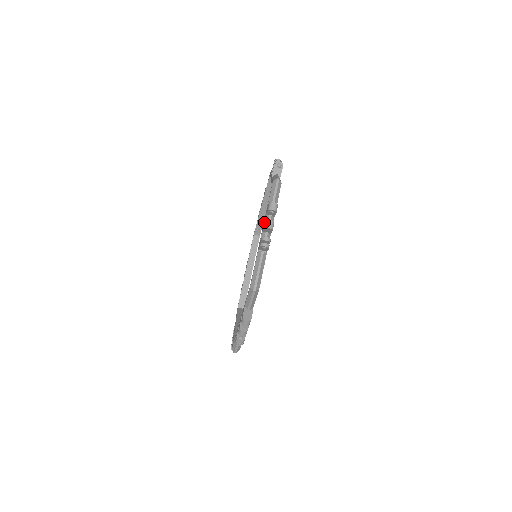
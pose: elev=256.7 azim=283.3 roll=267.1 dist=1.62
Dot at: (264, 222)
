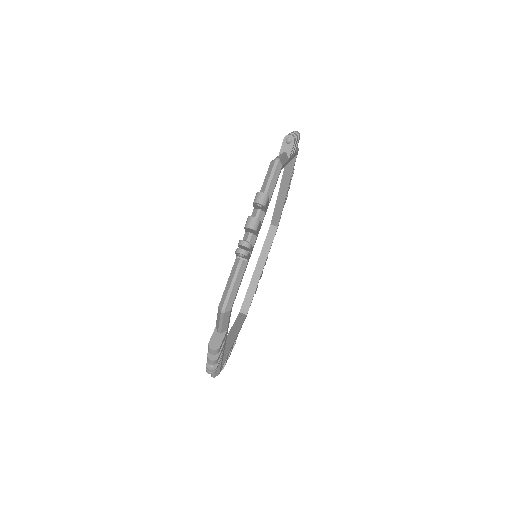
Dot at: occluded
